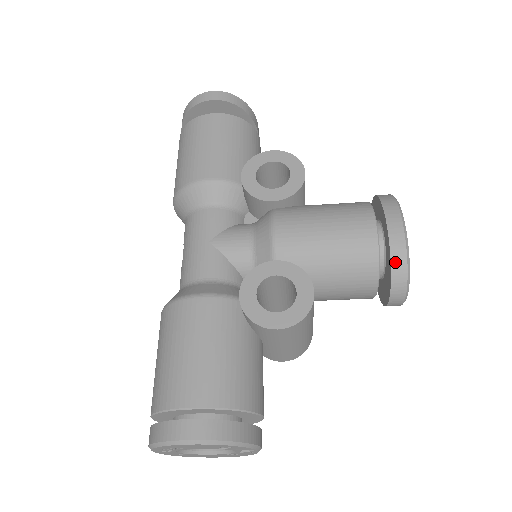
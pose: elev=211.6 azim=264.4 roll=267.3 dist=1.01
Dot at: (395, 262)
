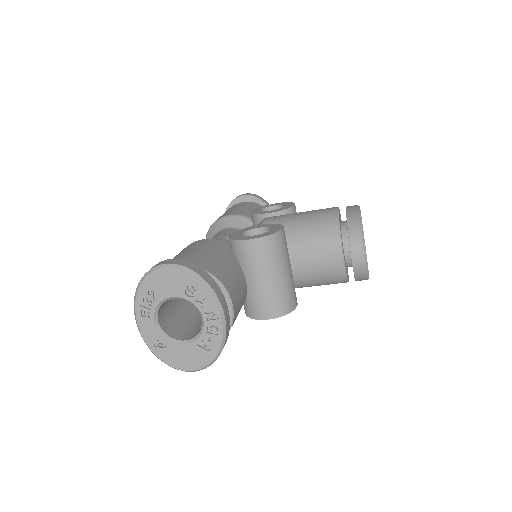
Dot at: (350, 221)
